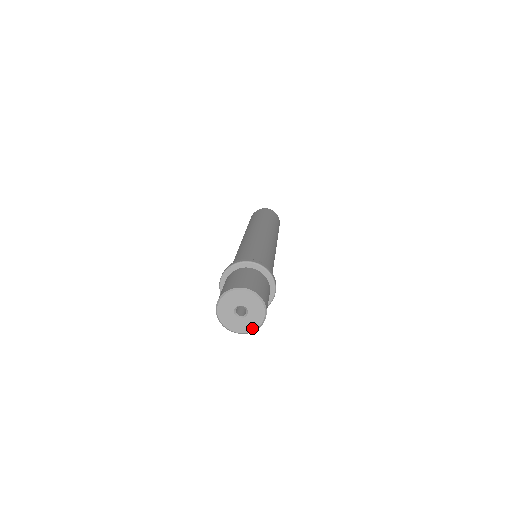
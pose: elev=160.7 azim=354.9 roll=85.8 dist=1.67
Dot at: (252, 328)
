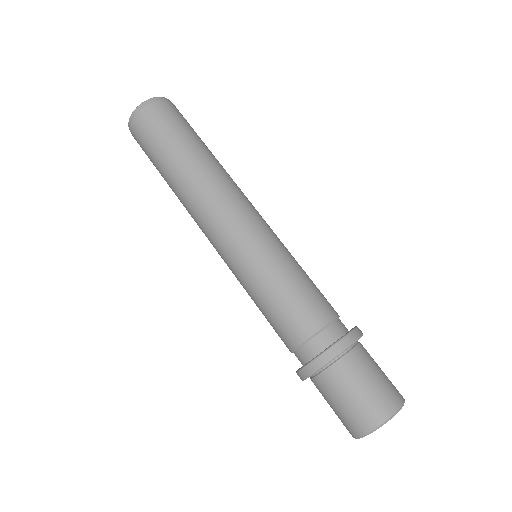
Dot at: occluded
